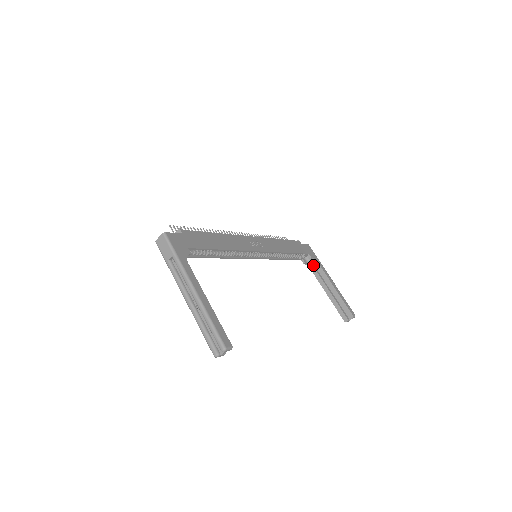
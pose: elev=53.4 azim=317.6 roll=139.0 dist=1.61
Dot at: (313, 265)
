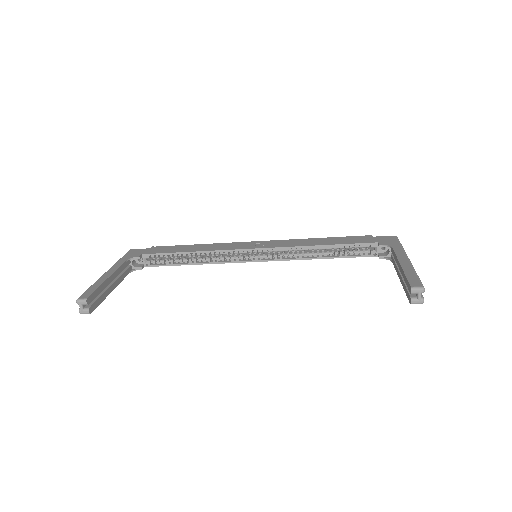
Dot at: occluded
